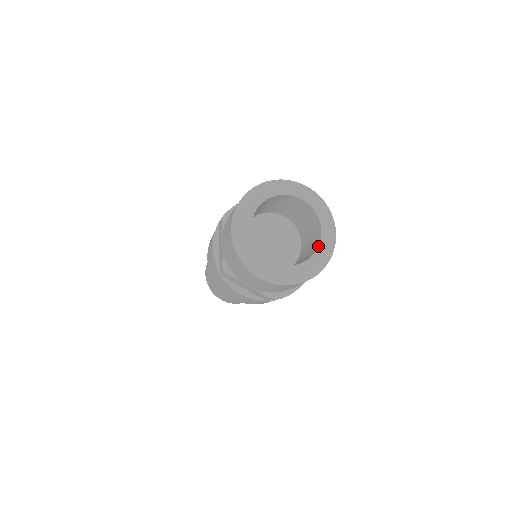
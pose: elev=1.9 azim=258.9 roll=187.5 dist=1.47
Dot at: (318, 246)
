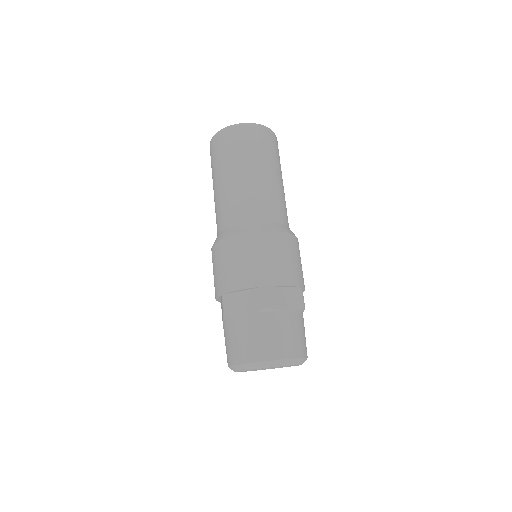
Dot at: occluded
